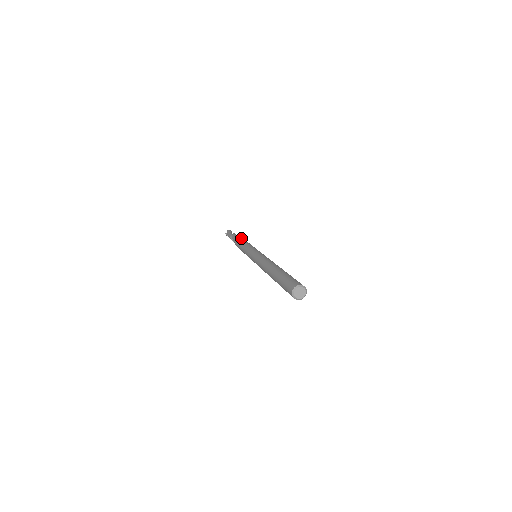
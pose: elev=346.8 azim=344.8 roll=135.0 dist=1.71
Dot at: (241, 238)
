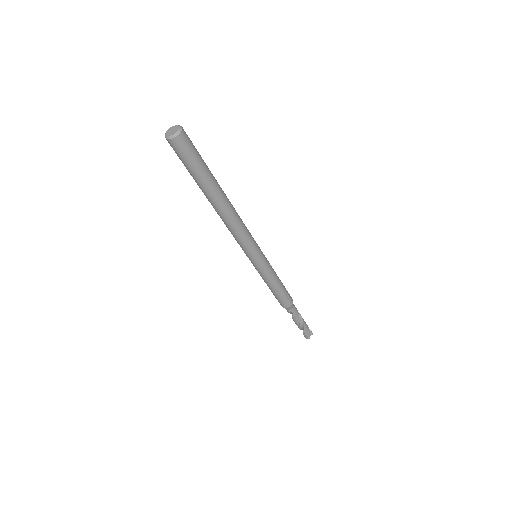
Dot at: occluded
